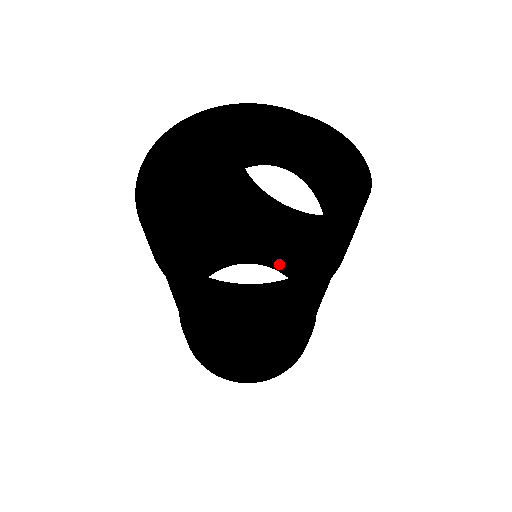
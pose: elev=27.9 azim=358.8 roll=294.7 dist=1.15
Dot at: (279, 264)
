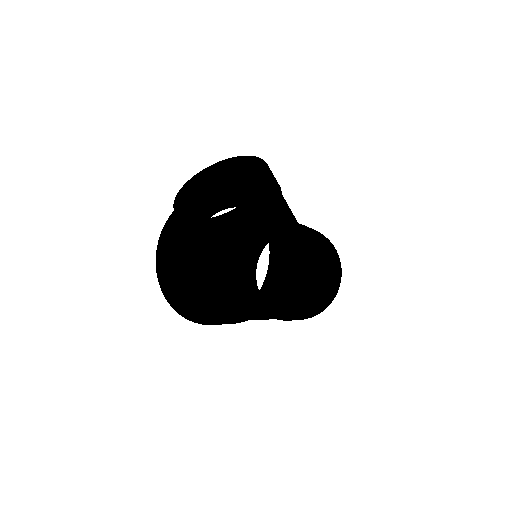
Dot at: occluded
